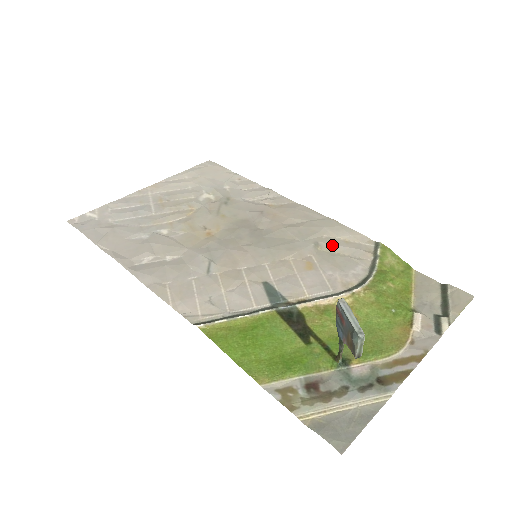
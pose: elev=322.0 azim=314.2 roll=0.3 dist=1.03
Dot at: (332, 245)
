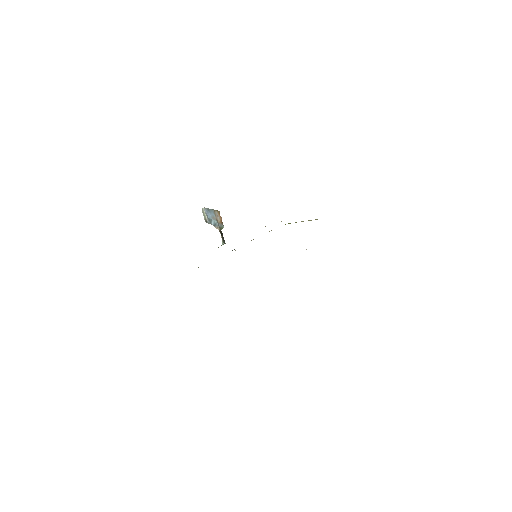
Dot at: occluded
